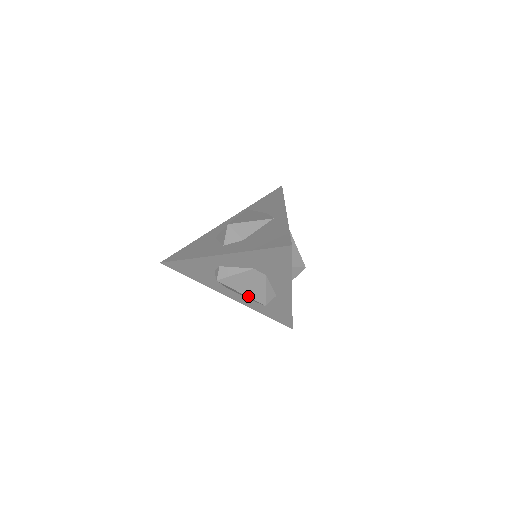
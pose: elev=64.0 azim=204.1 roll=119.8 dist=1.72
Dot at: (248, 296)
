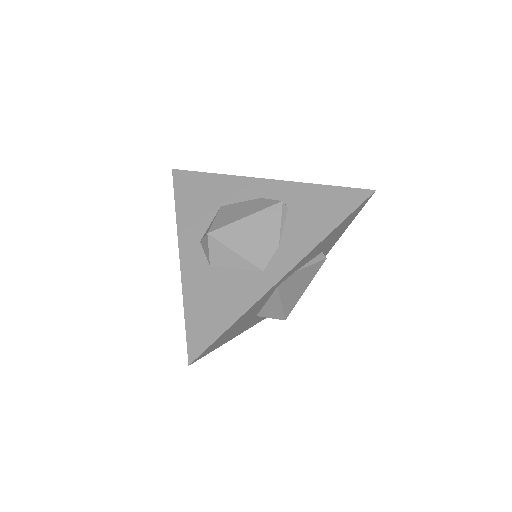
Dot at: occluded
